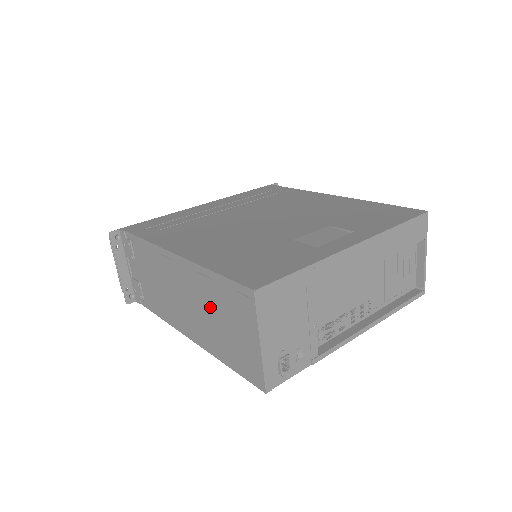
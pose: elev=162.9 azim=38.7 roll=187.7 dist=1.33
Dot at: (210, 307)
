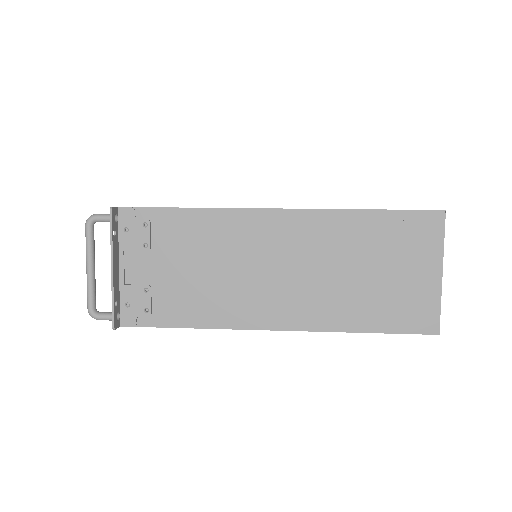
Dot at: (351, 260)
